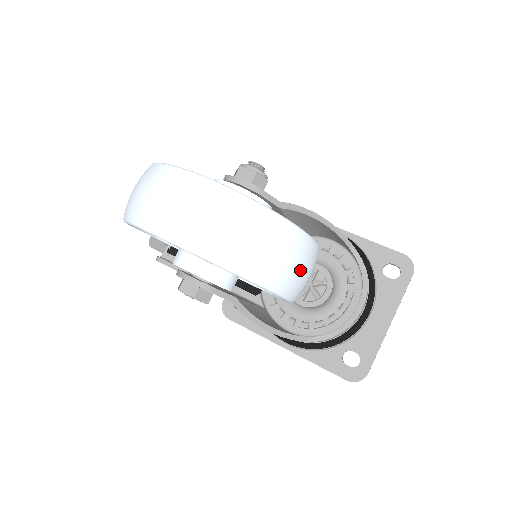
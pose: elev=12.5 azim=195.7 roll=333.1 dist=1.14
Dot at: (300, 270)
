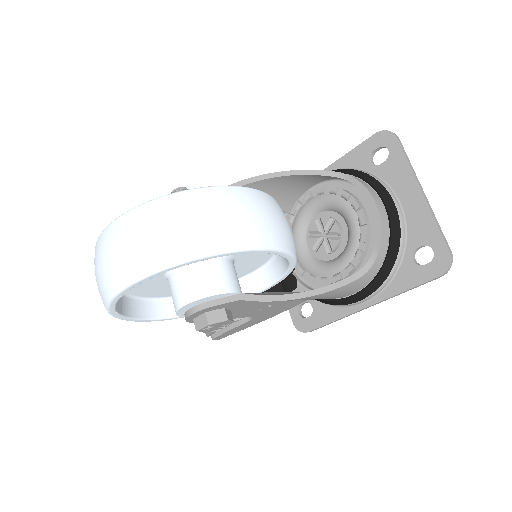
Dot at: (243, 215)
